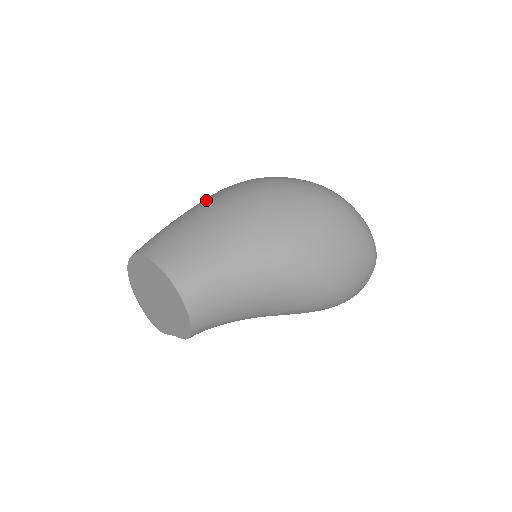
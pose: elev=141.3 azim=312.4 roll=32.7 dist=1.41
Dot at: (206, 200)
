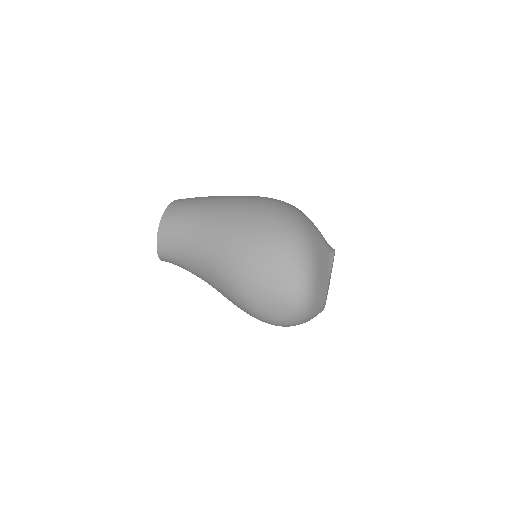
Dot at: occluded
